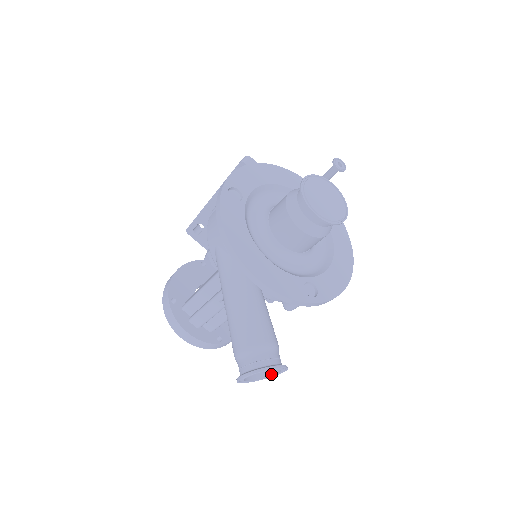
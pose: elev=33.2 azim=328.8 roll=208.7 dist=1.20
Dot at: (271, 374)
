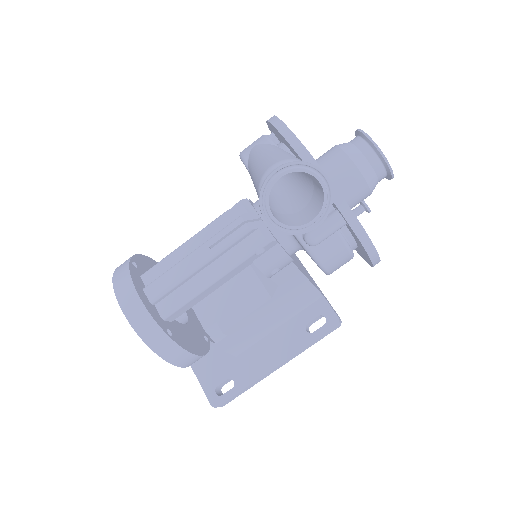
Dot at: (299, 224)
